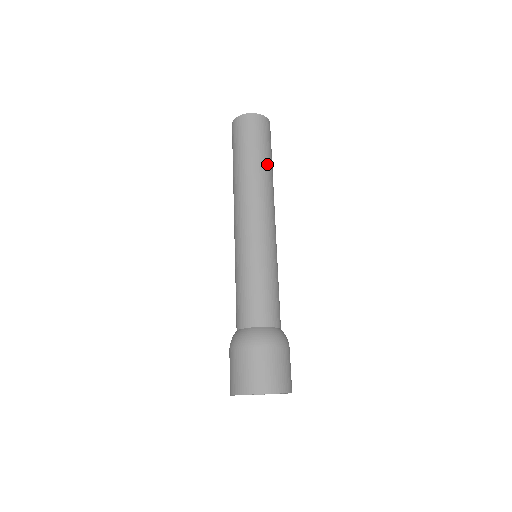
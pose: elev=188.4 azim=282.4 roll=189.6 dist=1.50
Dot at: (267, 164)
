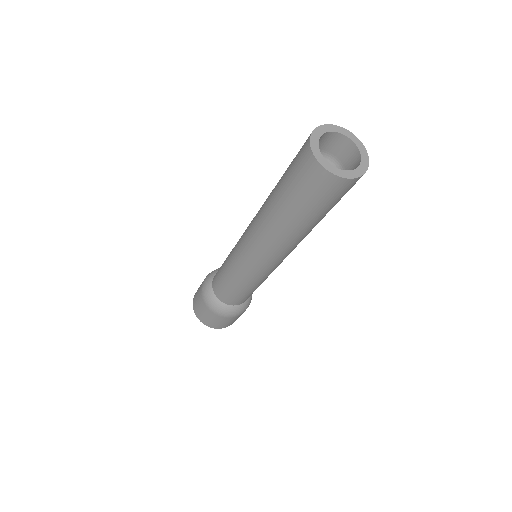
Dot at: occluded
